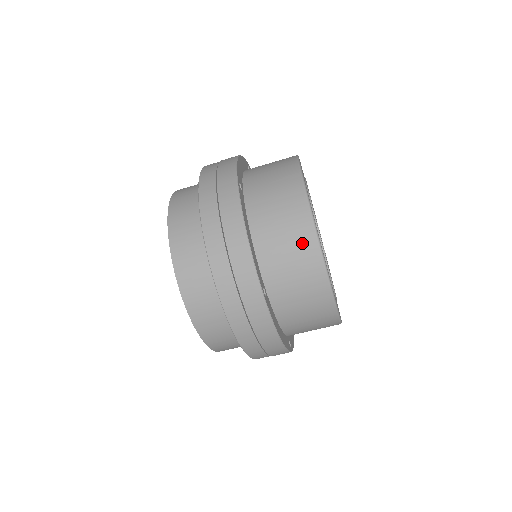
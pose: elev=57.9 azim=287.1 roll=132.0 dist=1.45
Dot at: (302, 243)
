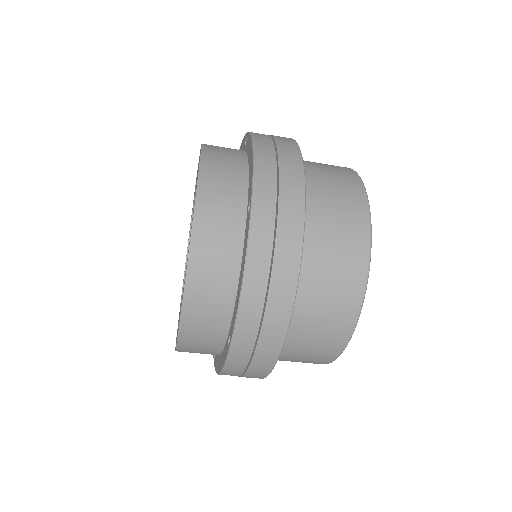
Dot at: (342, 311)
